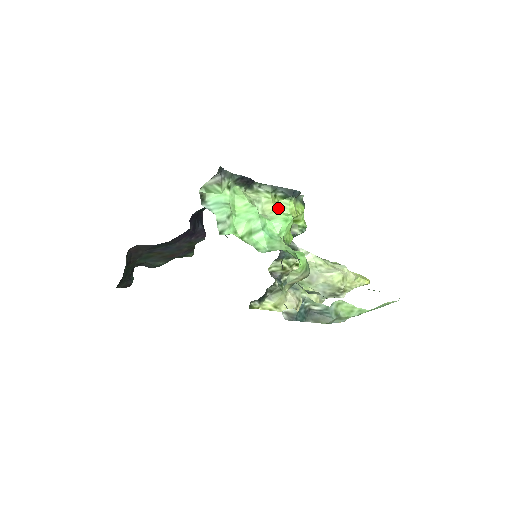
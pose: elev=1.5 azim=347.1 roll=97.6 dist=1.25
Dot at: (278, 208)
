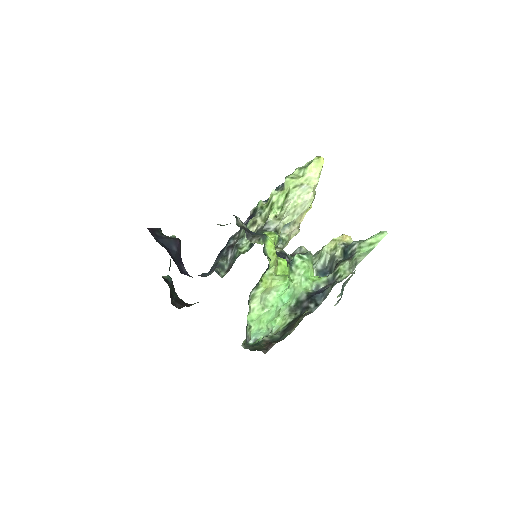
Dot at: (265, 273)
